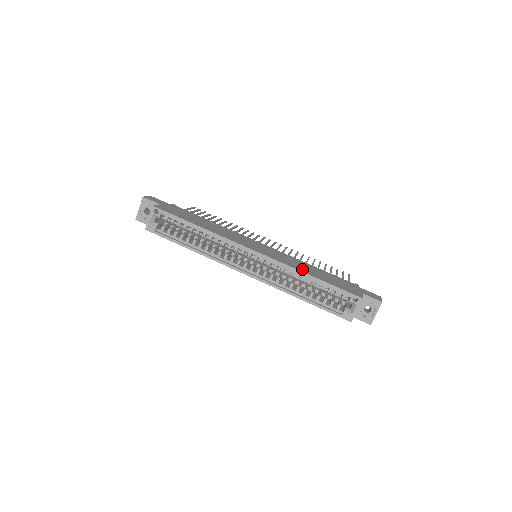
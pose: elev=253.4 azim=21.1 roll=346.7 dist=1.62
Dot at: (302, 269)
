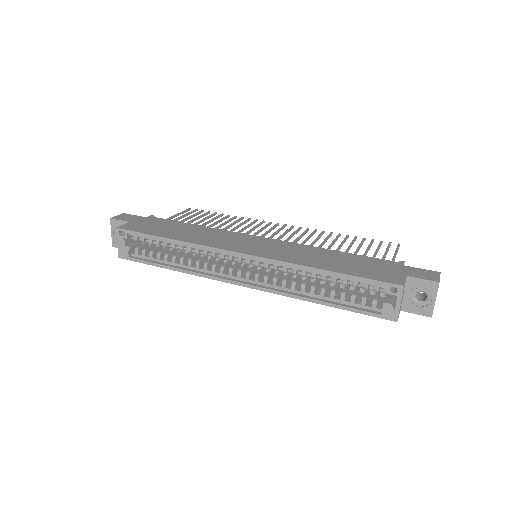
Dot at: (311, 262)
